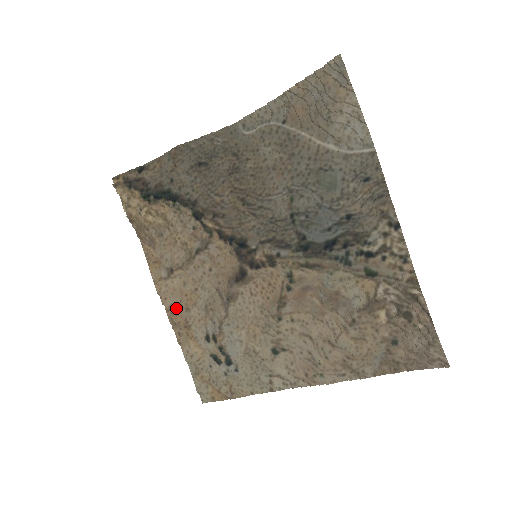
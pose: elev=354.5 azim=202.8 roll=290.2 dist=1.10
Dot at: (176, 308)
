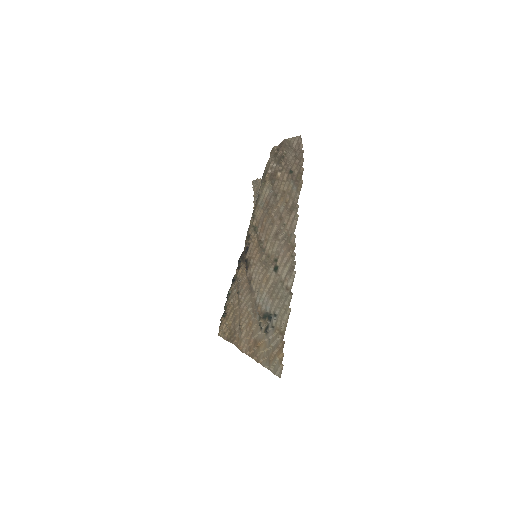
Dot at: (249, 343)
